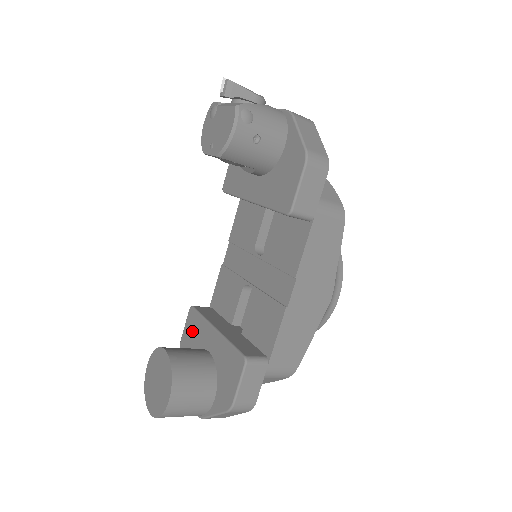
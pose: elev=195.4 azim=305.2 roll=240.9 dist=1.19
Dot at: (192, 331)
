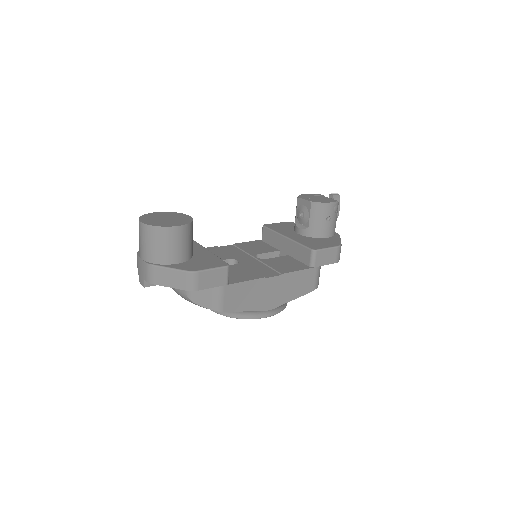
Dot at: occluded
